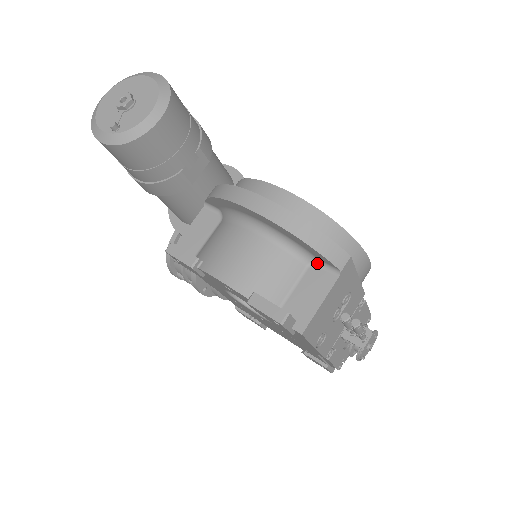
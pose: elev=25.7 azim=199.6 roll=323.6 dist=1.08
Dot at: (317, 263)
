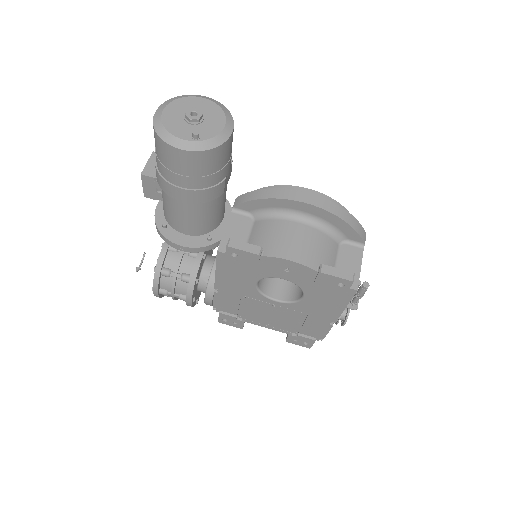
Dot at: (345, 242)
